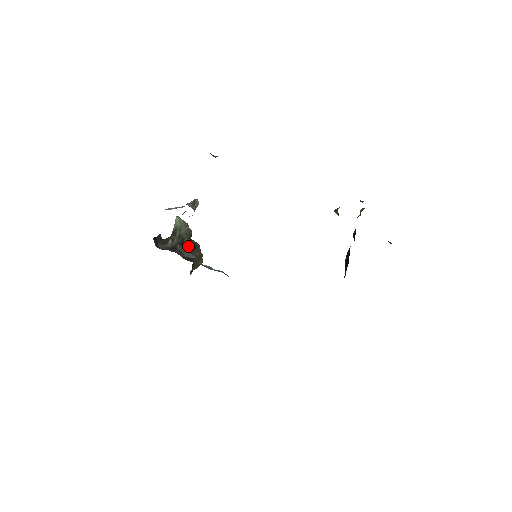
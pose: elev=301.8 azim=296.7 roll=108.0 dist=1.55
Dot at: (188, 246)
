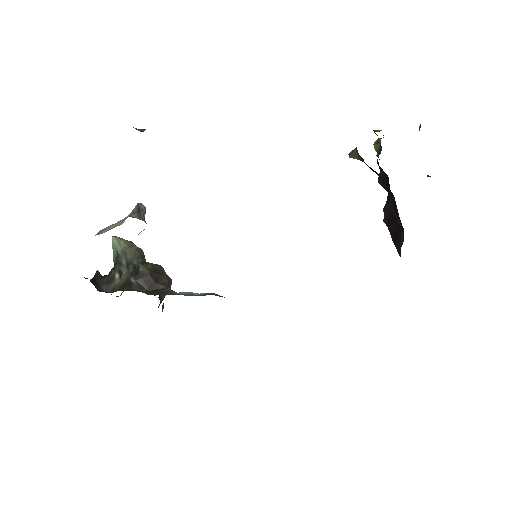
Dot at: (147, 274)
